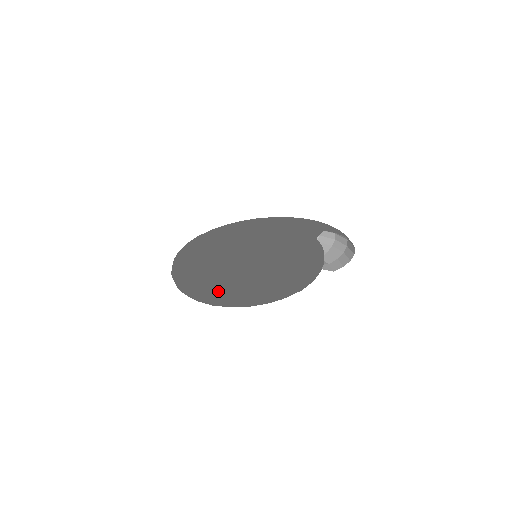
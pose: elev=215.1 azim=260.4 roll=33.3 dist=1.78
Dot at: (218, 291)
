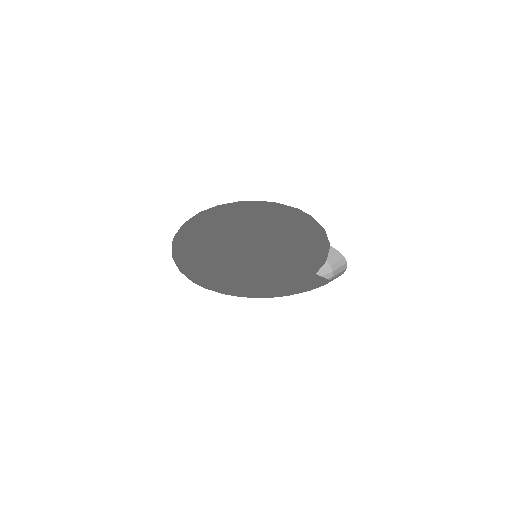
Dot at: (255, 208)
